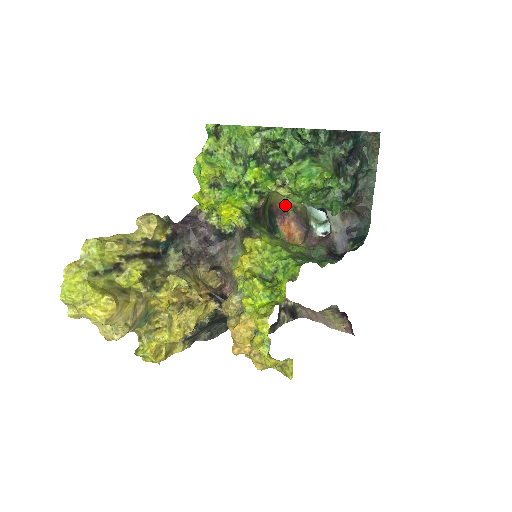
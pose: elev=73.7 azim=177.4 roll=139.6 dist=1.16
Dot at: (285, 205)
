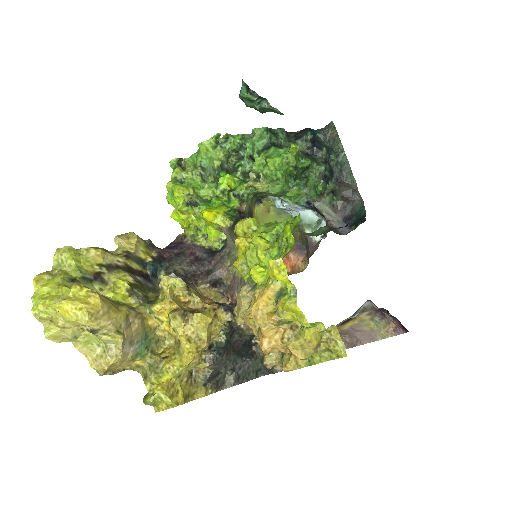
Dot at: occluded
